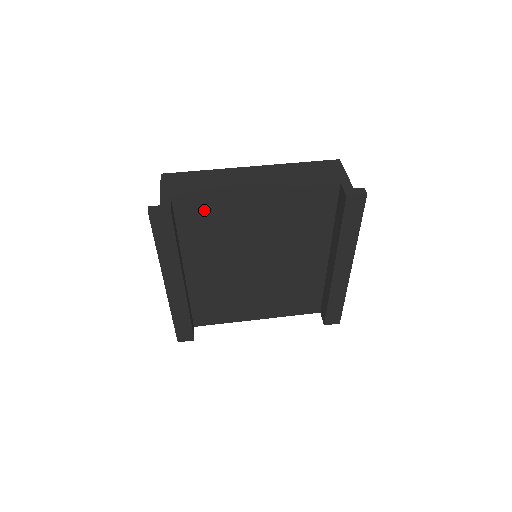
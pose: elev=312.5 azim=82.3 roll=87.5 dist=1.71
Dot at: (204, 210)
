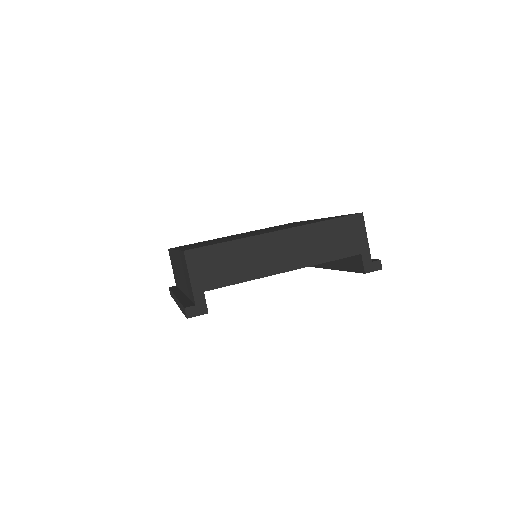
Dot at: occluded
